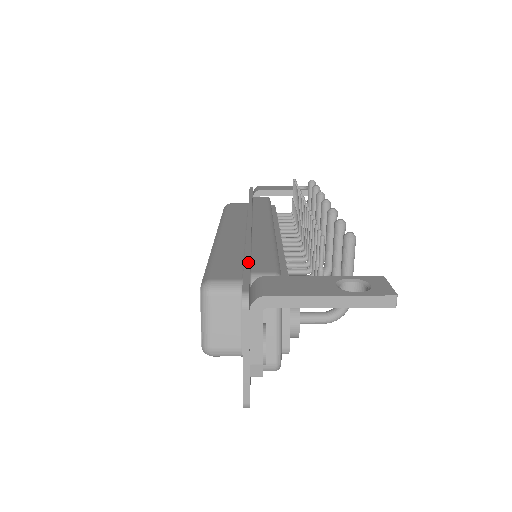
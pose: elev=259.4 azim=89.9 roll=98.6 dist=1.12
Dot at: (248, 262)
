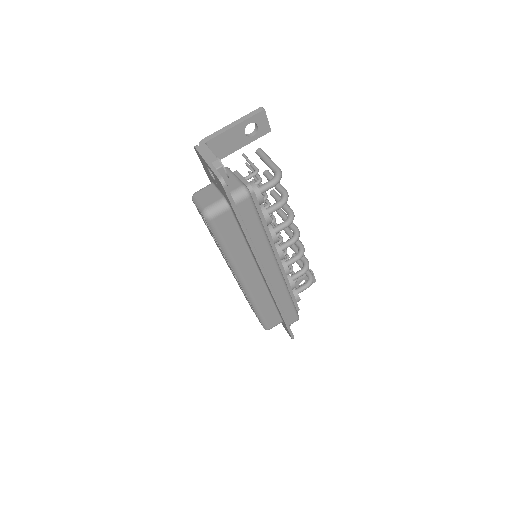
Dot at: occluded
